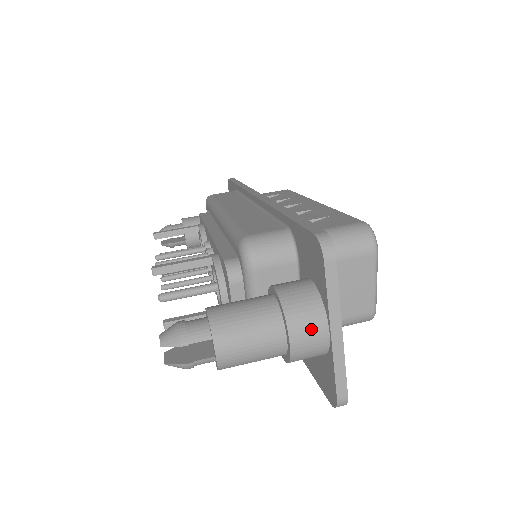
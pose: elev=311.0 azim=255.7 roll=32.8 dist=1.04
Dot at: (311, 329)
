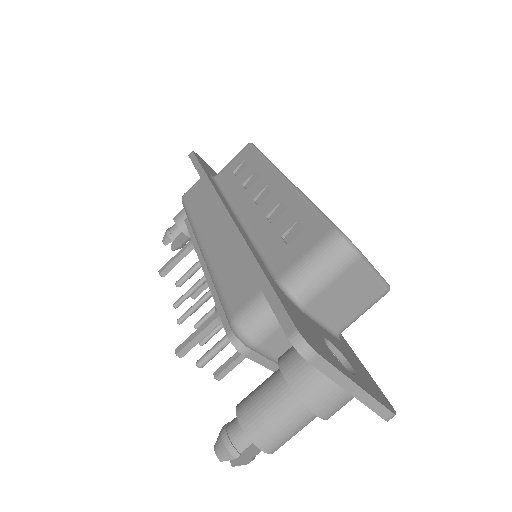
Dot at: (331, 400)
